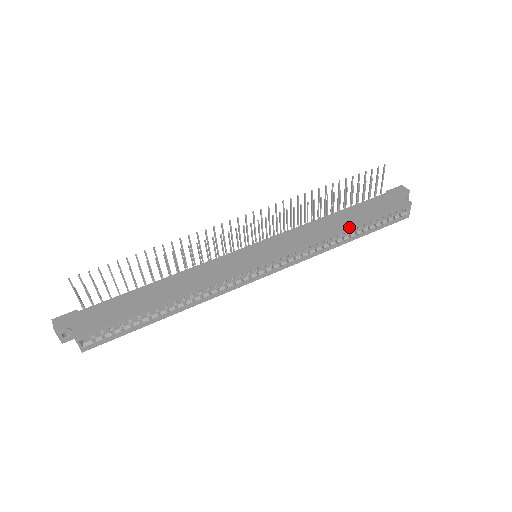
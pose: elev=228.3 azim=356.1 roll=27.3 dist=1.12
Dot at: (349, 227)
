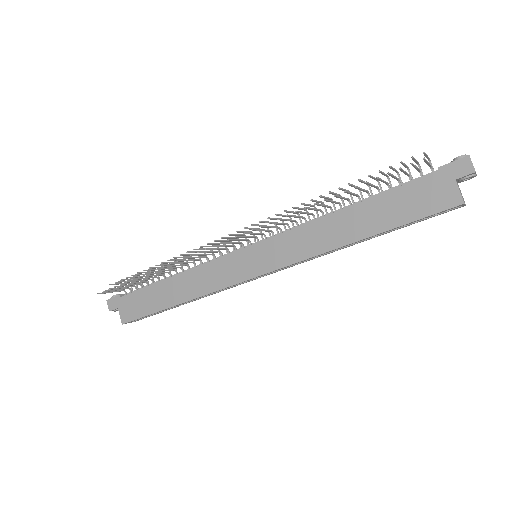
Dot at: (359, 240)
